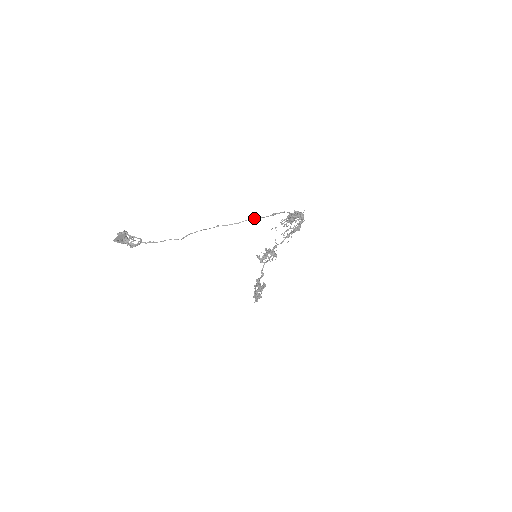
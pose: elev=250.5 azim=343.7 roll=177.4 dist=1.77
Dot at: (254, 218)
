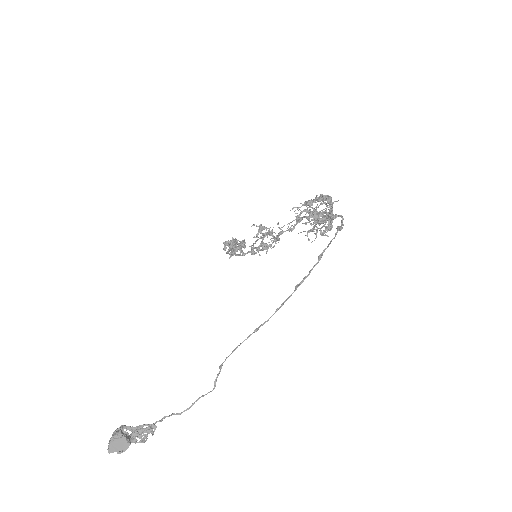
Dot at: occluded
